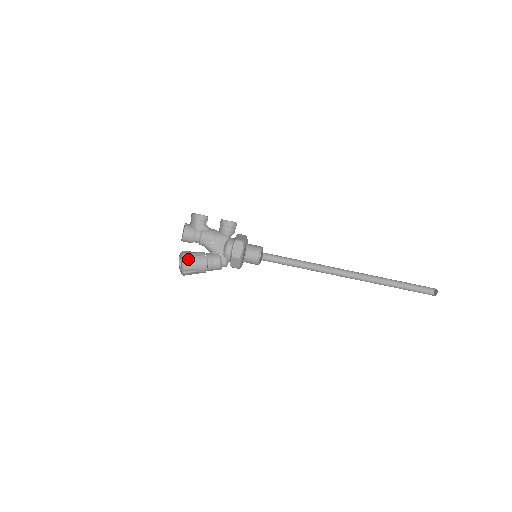
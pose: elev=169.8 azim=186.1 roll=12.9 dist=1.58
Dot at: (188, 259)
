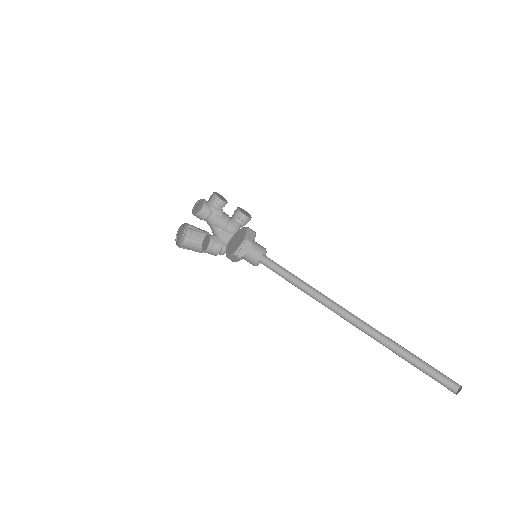
Dot at: (192, 238)
